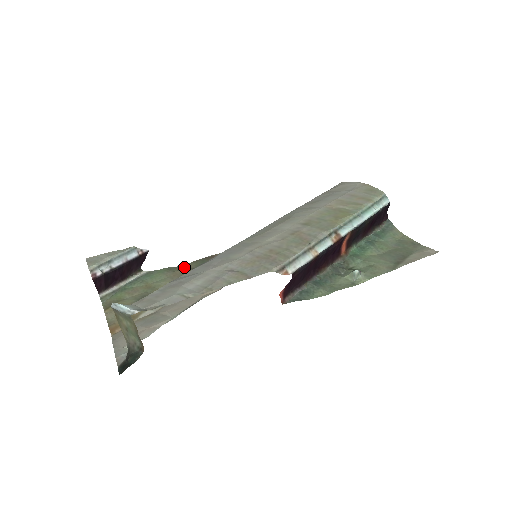
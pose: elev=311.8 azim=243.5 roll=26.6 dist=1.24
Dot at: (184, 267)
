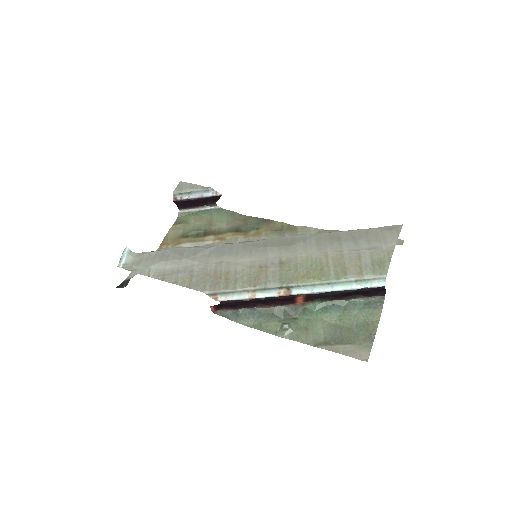
Dot at: (245, 218)
